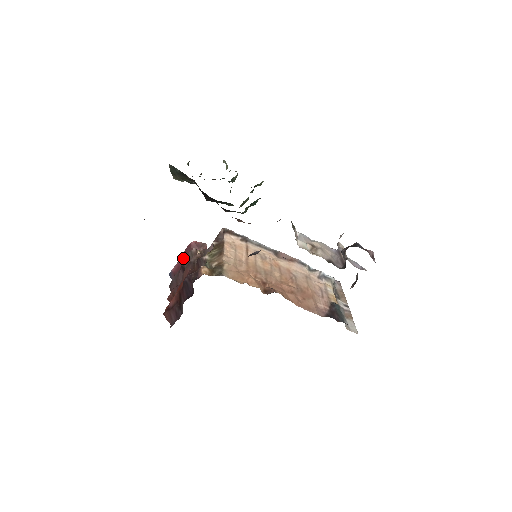
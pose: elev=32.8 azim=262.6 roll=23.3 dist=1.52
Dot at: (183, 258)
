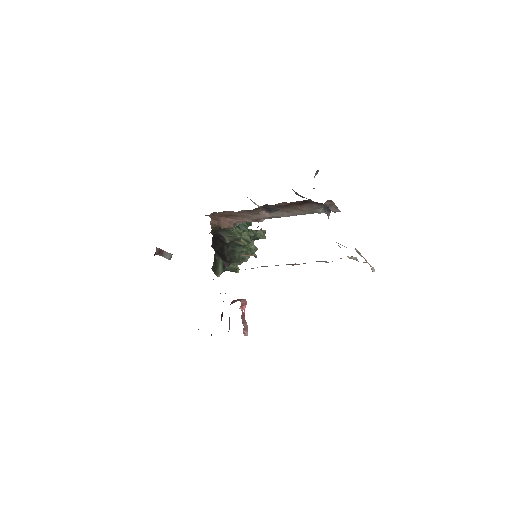
Dot at: occluded
